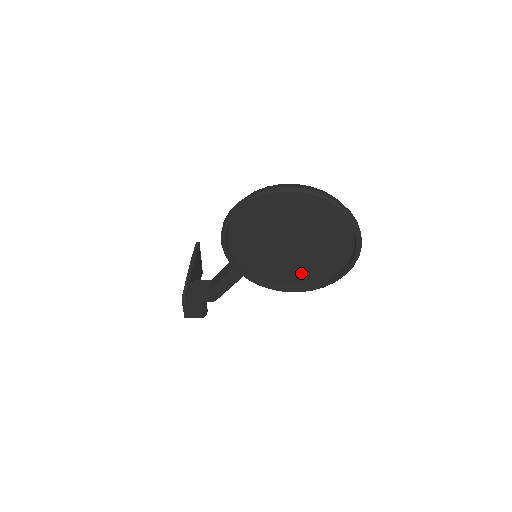
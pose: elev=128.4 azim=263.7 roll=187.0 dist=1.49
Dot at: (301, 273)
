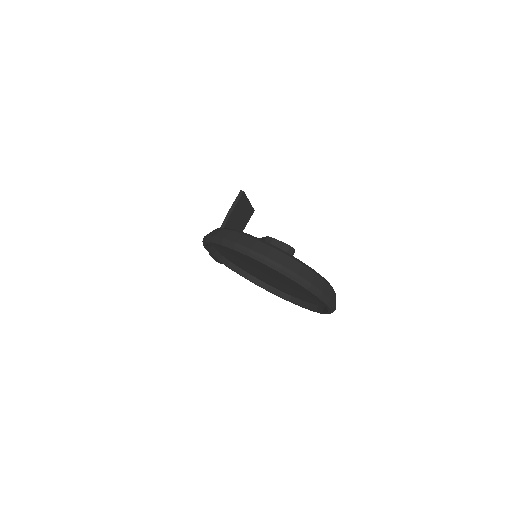
Dot at: (290, 291)
